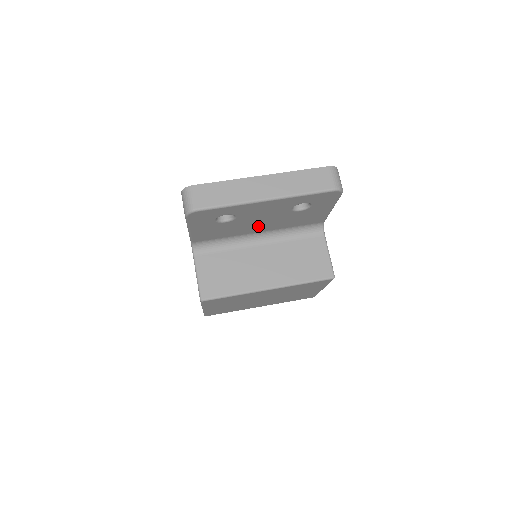
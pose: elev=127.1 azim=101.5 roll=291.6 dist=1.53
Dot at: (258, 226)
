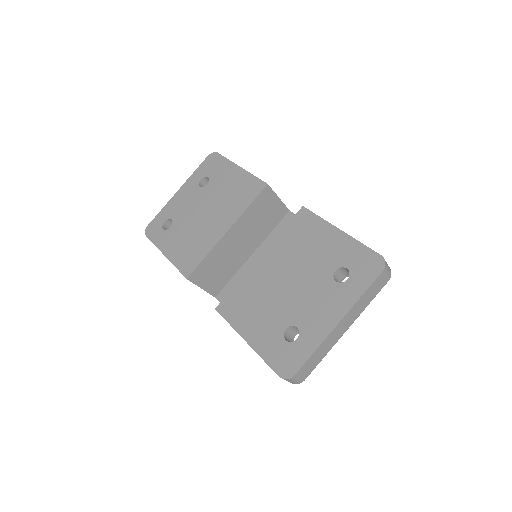
Dot at: occluded
